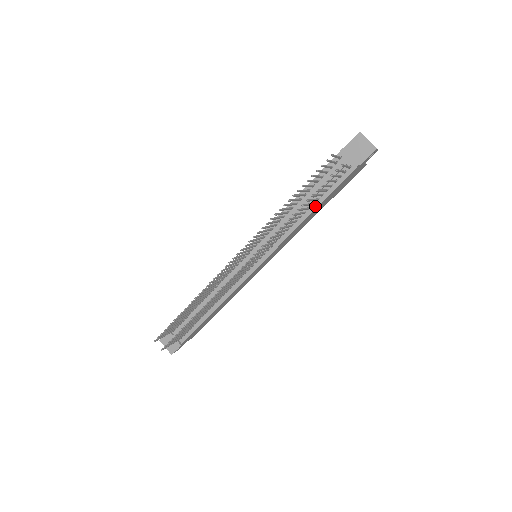
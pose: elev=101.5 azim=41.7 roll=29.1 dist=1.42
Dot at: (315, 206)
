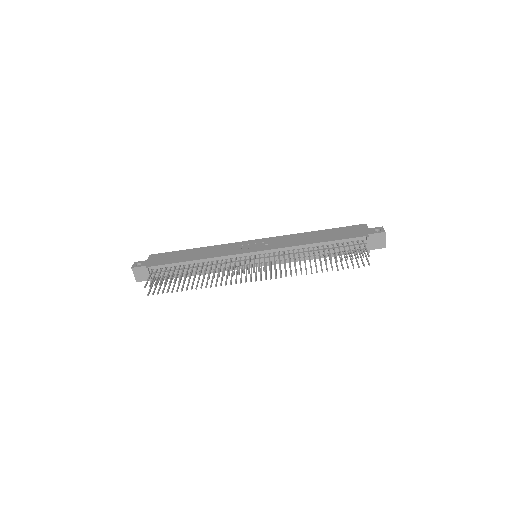
Dot at: occluded
